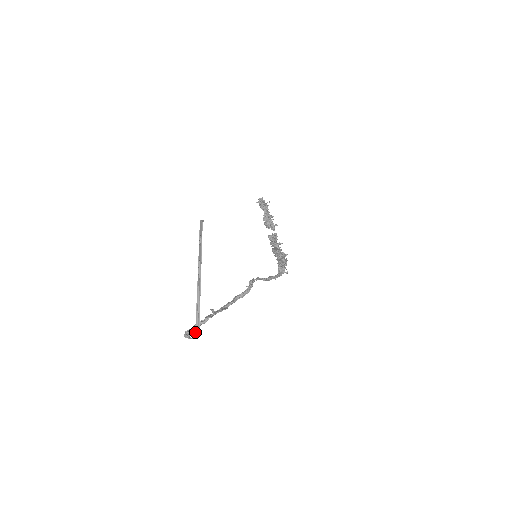
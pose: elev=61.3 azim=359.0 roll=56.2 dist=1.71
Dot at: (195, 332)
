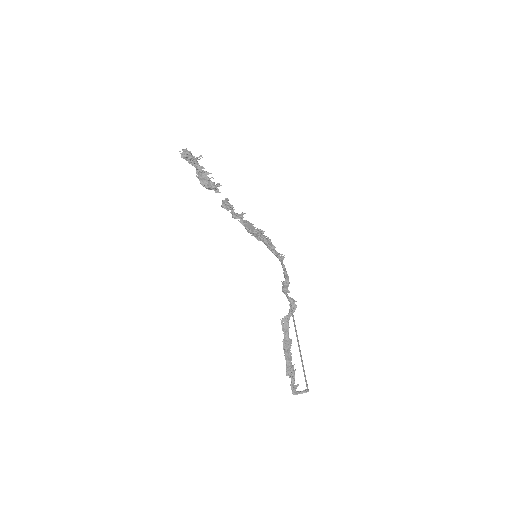
Dot at: (307, 389)
